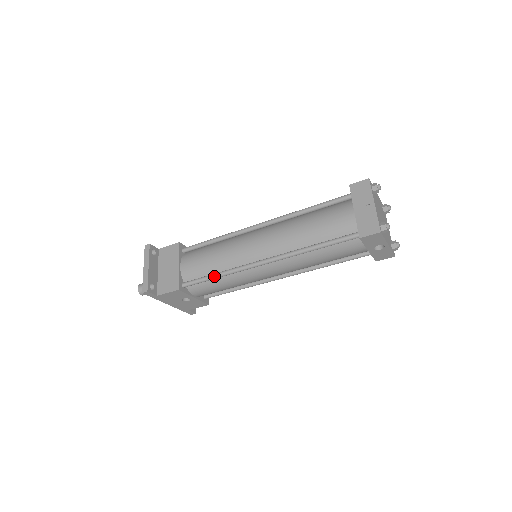
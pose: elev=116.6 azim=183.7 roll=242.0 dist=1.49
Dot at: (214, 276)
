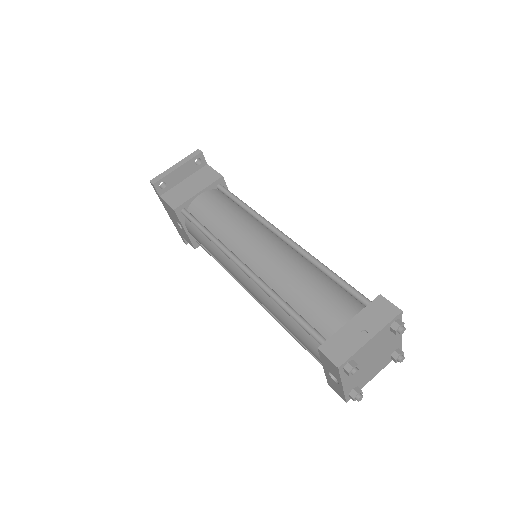
Dot at: (205, 231)
